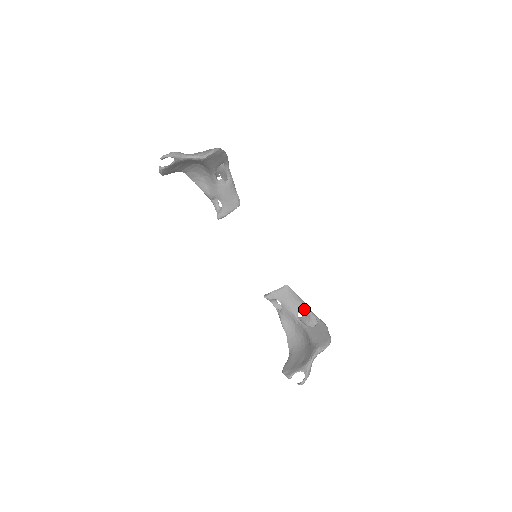
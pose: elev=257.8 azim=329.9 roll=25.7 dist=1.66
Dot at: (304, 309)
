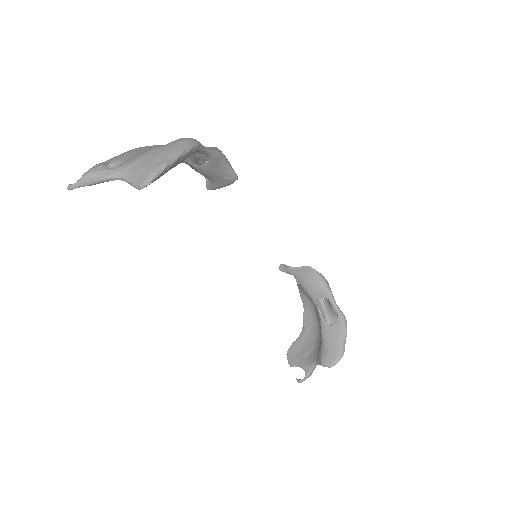
Dot at: (326, 298)
